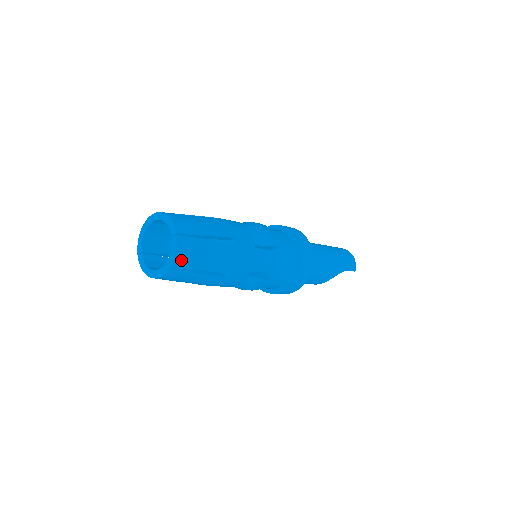
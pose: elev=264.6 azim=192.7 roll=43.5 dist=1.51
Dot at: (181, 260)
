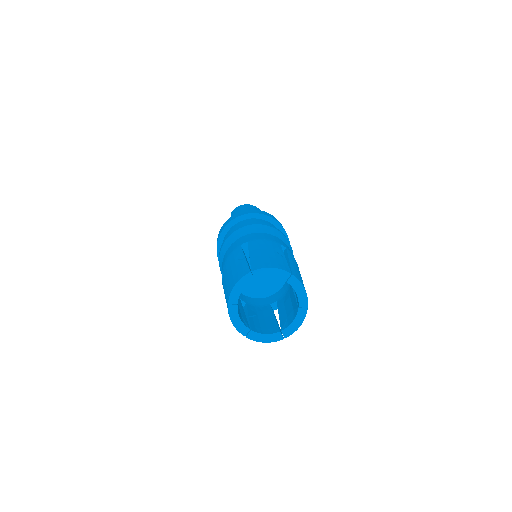
Dot at: occluded
